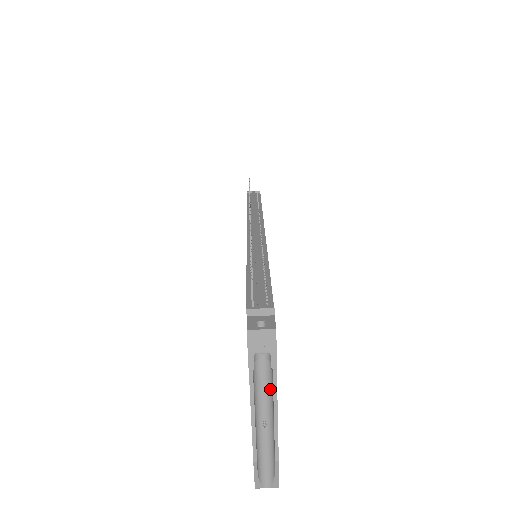
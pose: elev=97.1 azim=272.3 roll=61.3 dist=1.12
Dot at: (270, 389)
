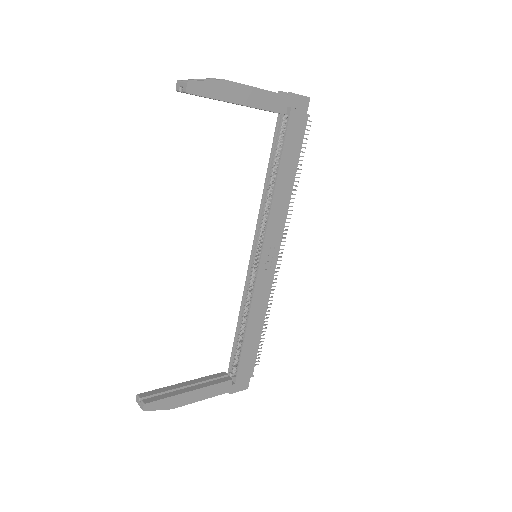
Dot at: (268, 99)
